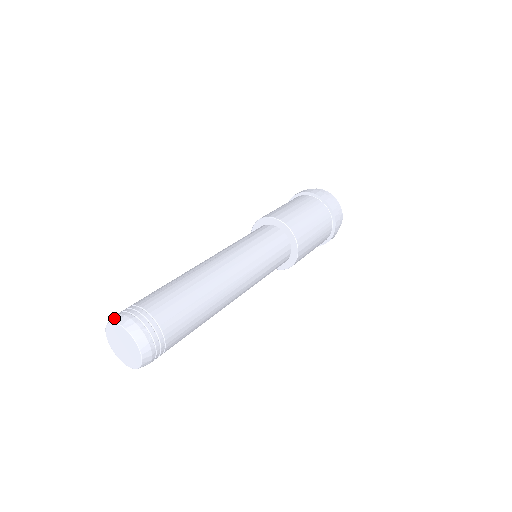
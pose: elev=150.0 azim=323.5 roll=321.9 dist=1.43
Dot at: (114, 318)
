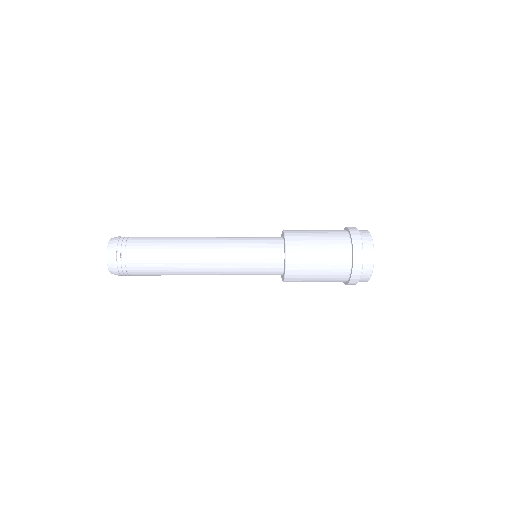
Dot at: occluded
